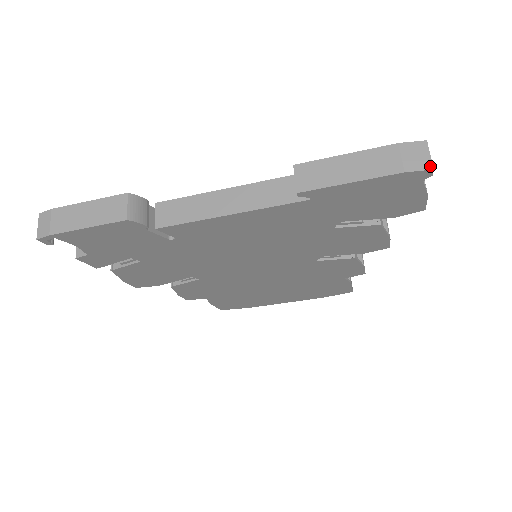
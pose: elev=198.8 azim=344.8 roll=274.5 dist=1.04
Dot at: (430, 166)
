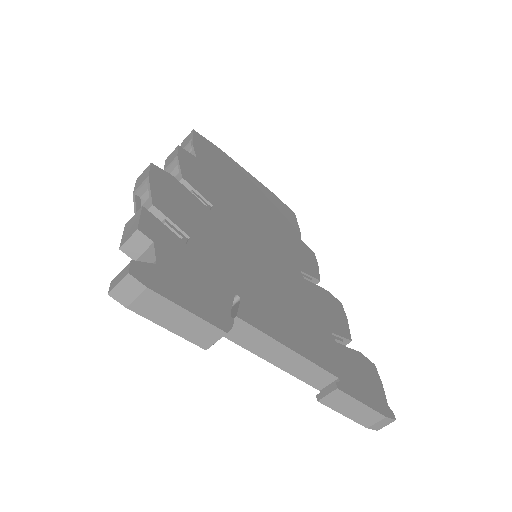
Dot at: (379, 429)
